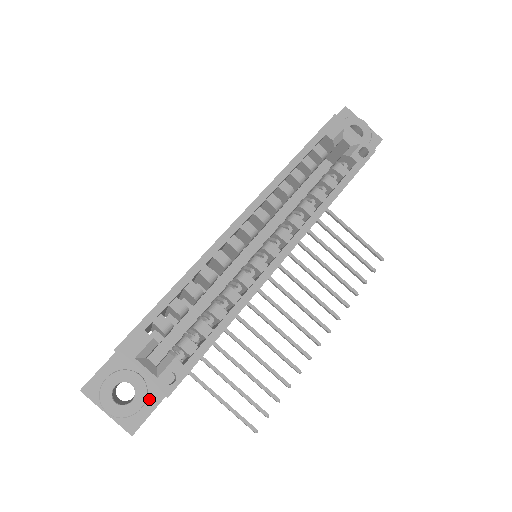
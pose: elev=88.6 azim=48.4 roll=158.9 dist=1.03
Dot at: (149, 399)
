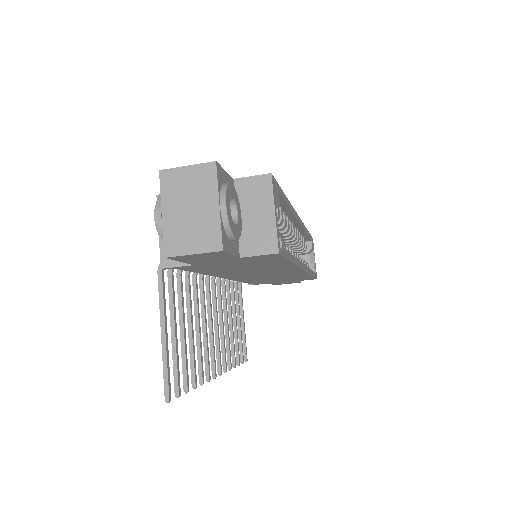
Dot at: (235, 242)
